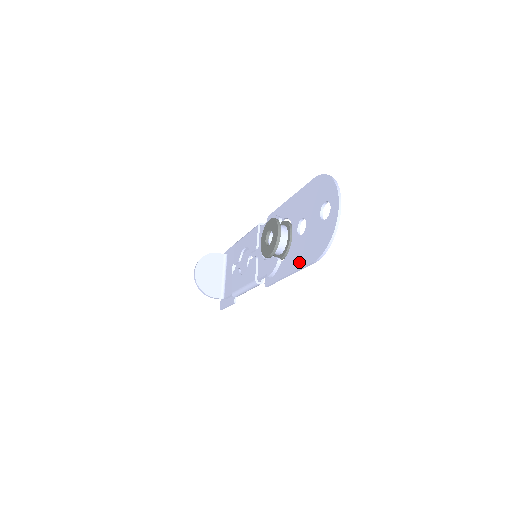
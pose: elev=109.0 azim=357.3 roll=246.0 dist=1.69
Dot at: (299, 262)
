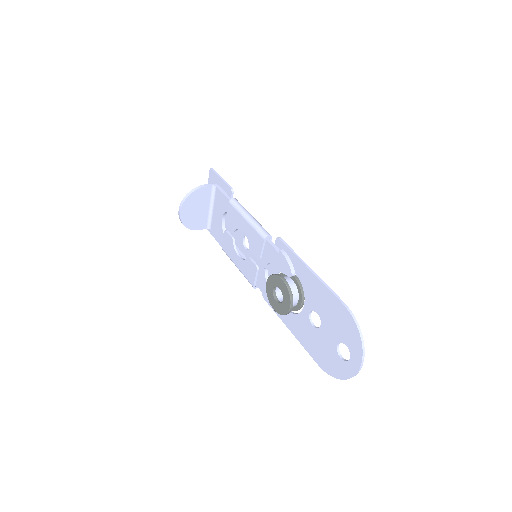
Dot at: (304, 342)
